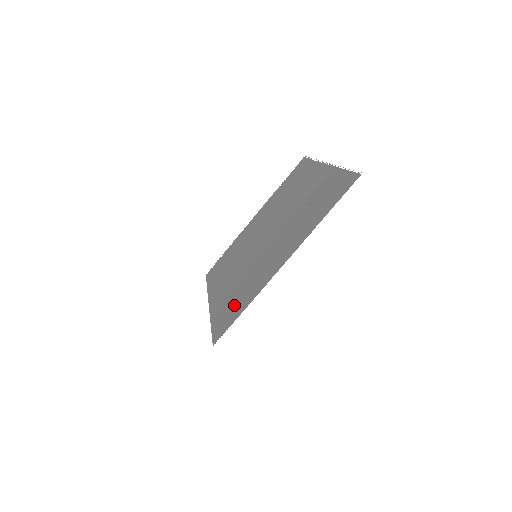
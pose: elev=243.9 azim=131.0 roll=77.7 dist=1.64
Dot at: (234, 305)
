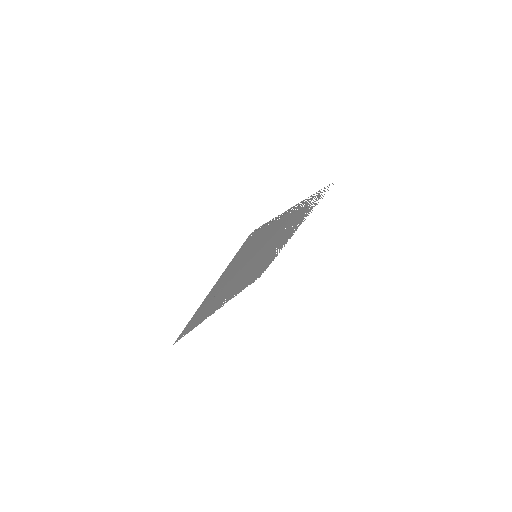
Dot at: (257, 238)
